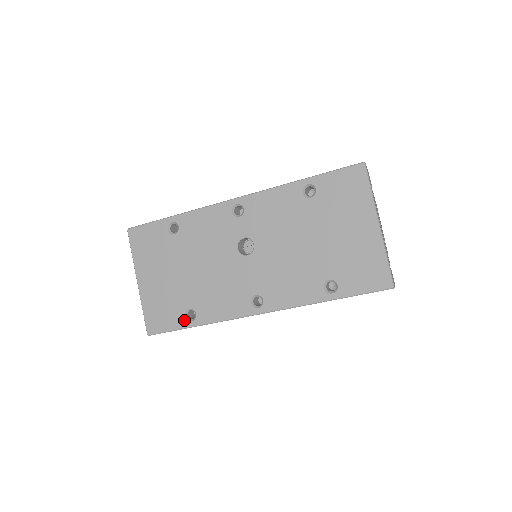
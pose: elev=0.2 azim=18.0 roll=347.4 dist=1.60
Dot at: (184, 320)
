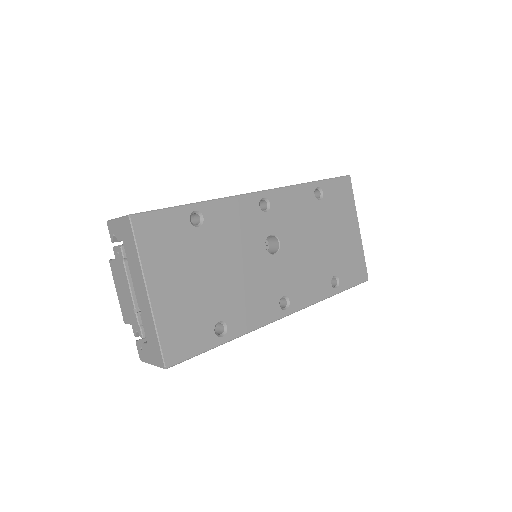
Dot at: (214, 337)
